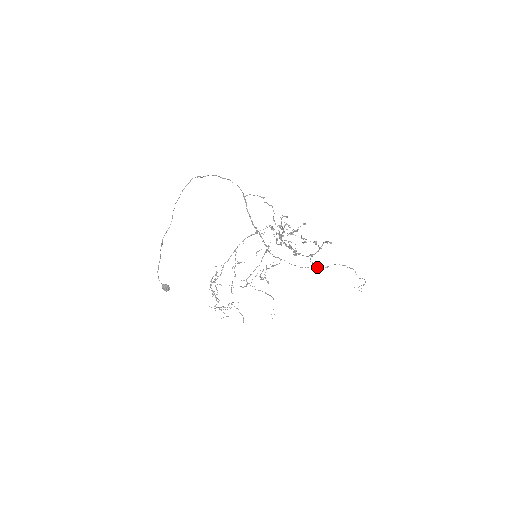
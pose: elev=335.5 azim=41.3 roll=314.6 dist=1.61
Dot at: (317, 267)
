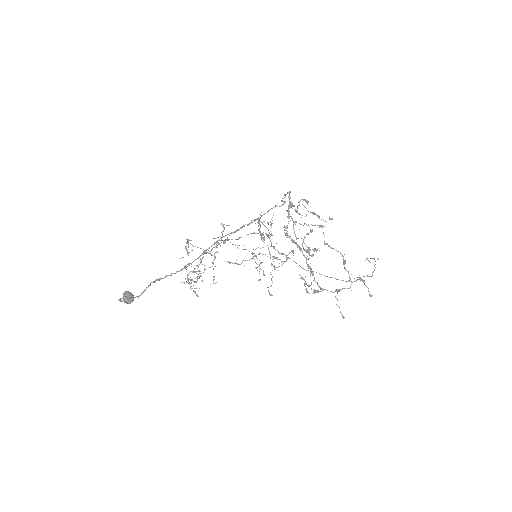
Dot at: occluded
